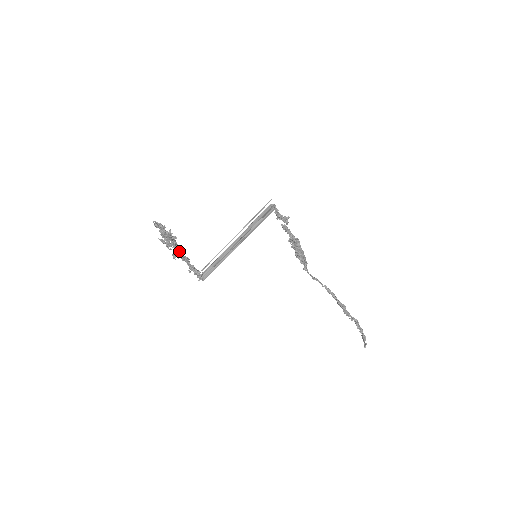
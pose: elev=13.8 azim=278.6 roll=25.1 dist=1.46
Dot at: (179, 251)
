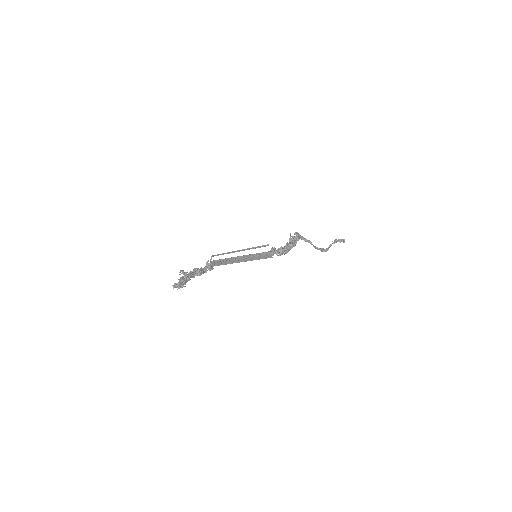
Dot at: (194, 274)
